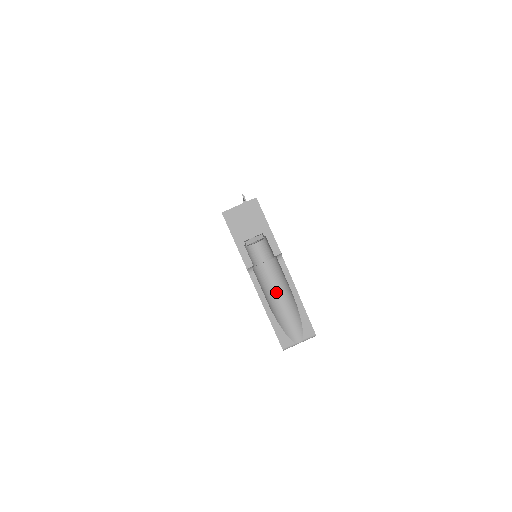
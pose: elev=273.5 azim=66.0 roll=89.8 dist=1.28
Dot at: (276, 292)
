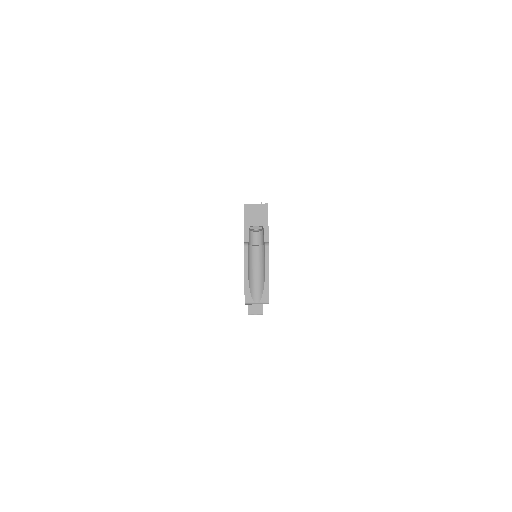
Dot at: (256, 266)
